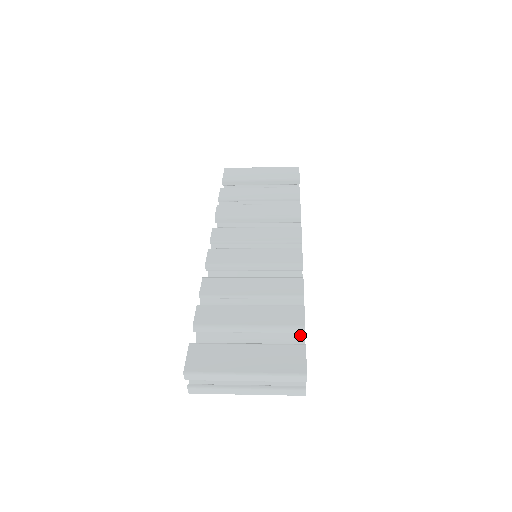
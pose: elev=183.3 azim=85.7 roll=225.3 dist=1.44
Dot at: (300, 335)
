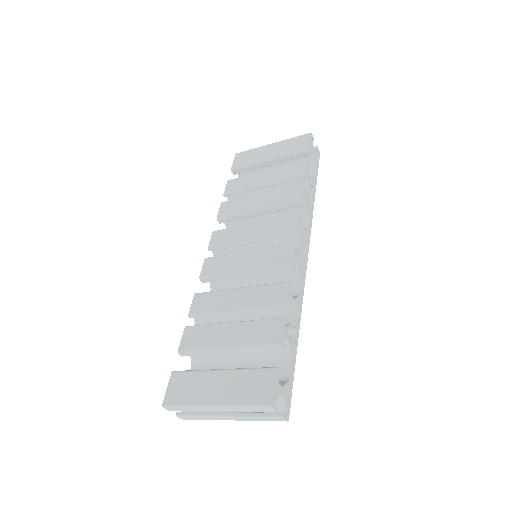
Dot at: (286, 350)
